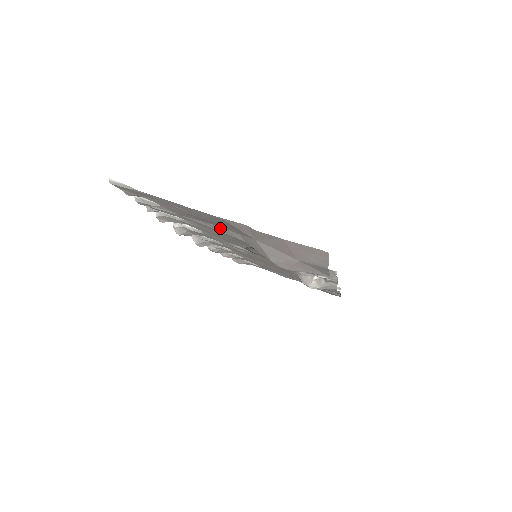
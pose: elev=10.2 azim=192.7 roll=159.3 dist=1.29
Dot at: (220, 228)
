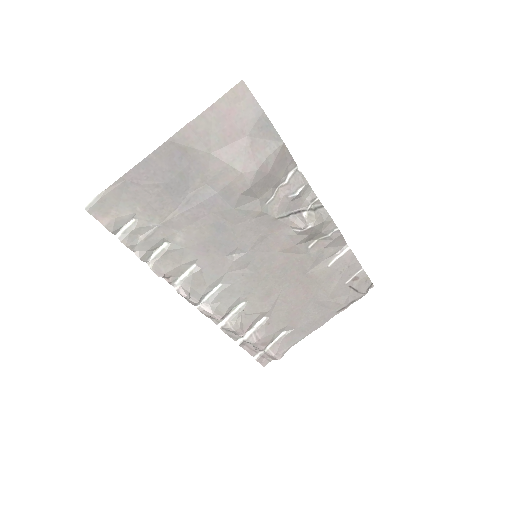
Dot at: (192, 198)
